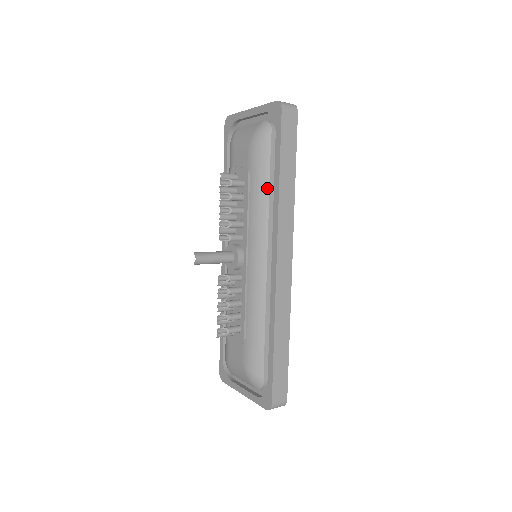
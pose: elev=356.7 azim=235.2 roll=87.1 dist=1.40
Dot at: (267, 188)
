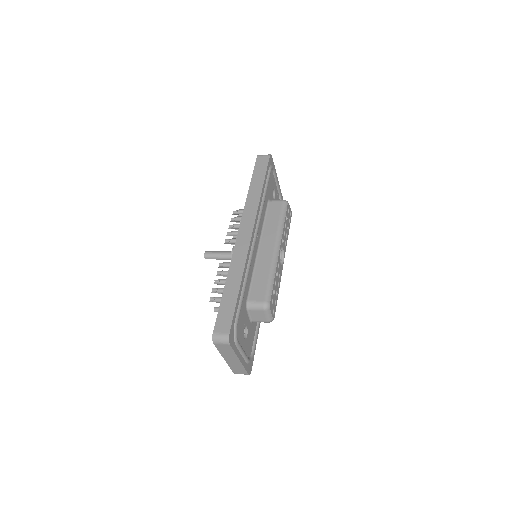
Dot at: occluded
